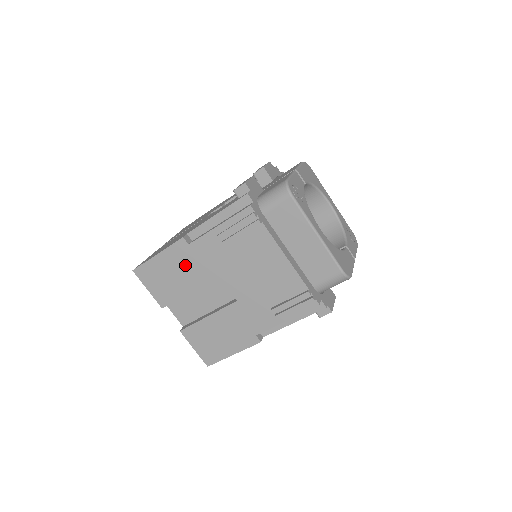
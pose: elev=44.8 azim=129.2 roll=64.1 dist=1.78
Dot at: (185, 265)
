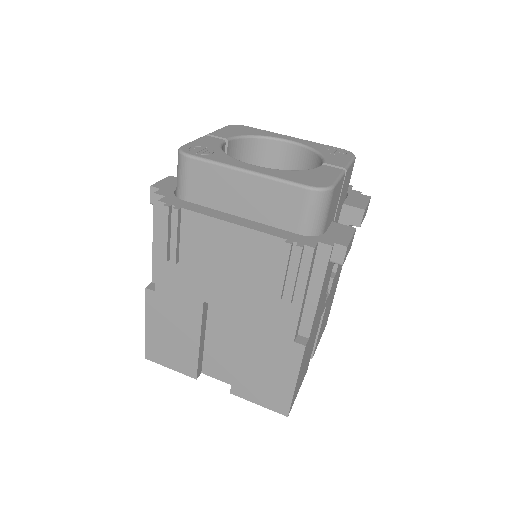
Dot at: (171, 316)
